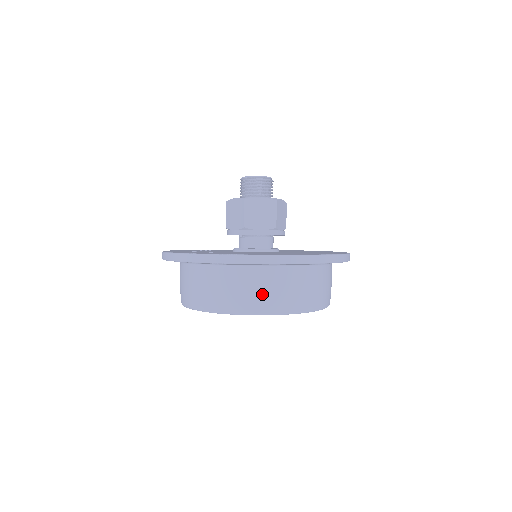
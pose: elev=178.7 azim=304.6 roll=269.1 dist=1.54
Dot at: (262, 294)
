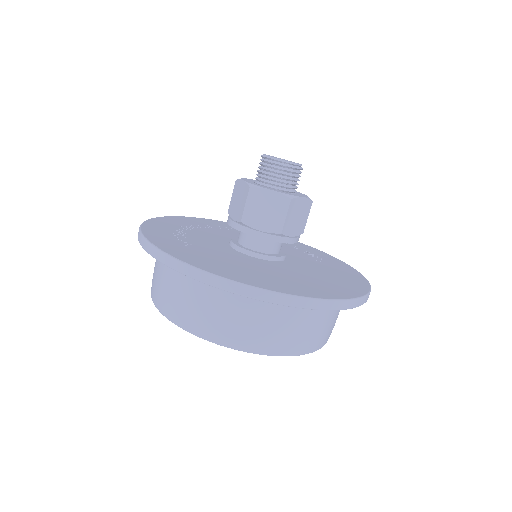
Dot at: (220, 320)
